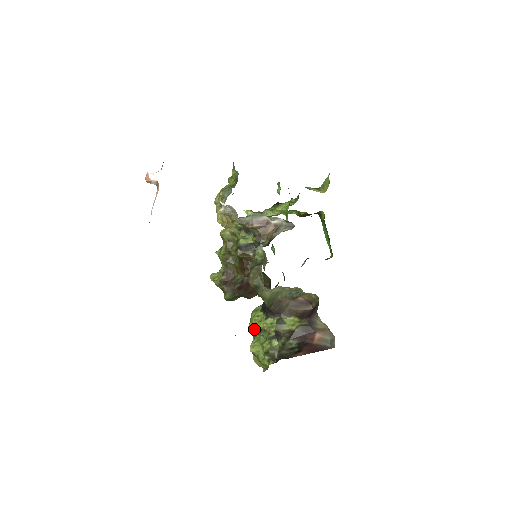
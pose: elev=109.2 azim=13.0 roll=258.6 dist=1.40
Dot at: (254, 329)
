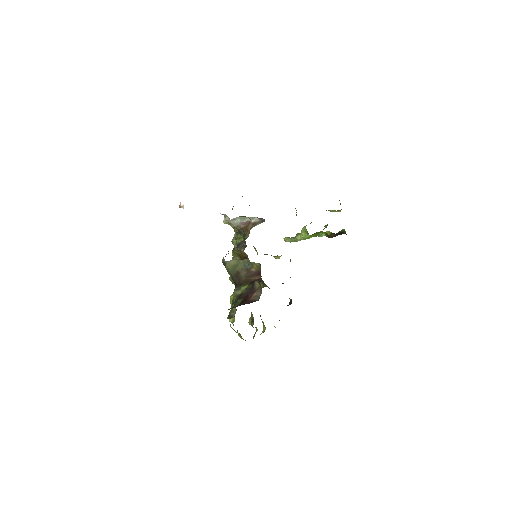
Dot at: occluded
